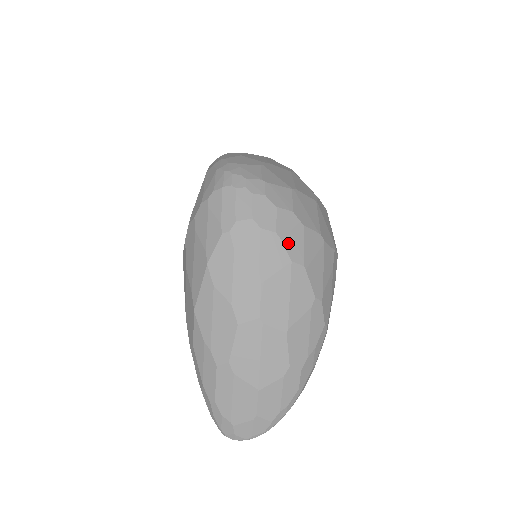
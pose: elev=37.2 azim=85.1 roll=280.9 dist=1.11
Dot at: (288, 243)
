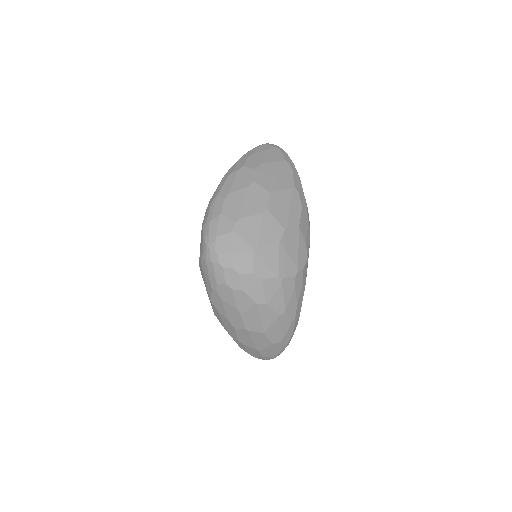
Dot at: (252, 294)
